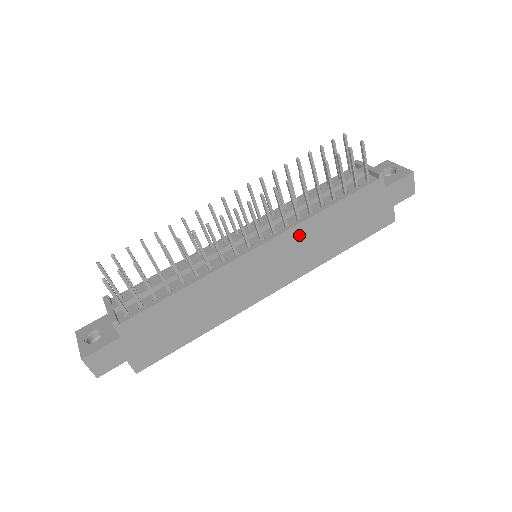
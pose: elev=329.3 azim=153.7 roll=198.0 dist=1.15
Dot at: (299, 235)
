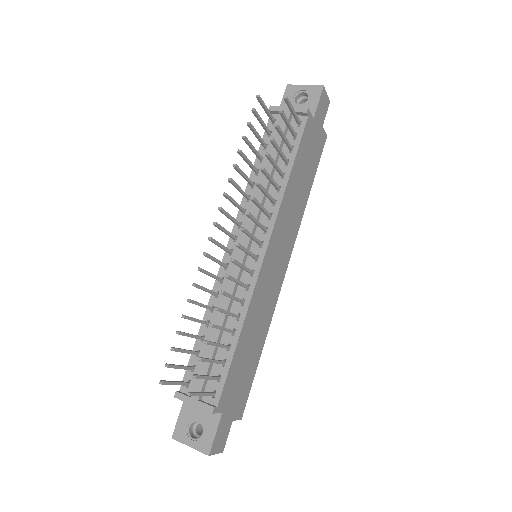
Dot at: (283, 215)
